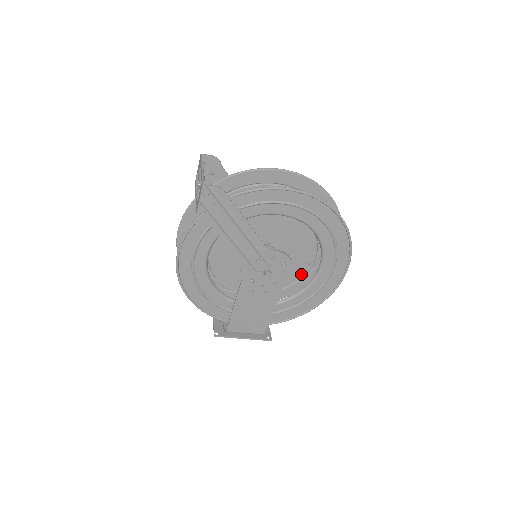
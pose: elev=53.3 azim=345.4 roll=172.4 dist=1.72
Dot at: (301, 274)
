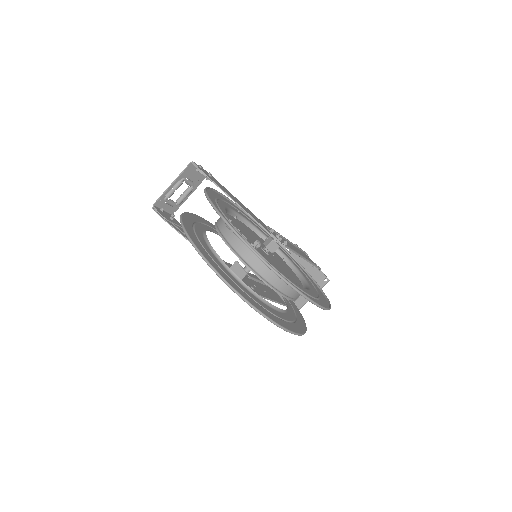
Dot at: occluded
